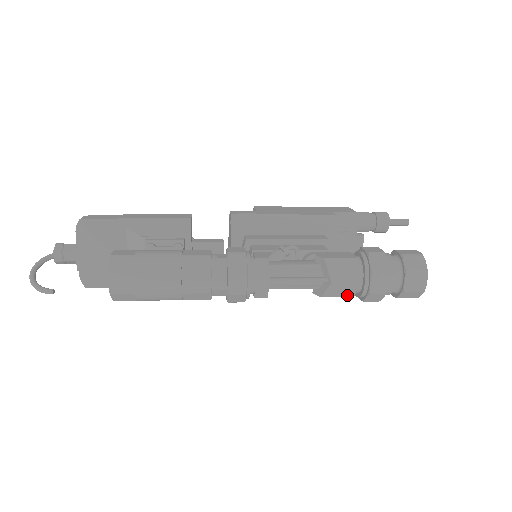
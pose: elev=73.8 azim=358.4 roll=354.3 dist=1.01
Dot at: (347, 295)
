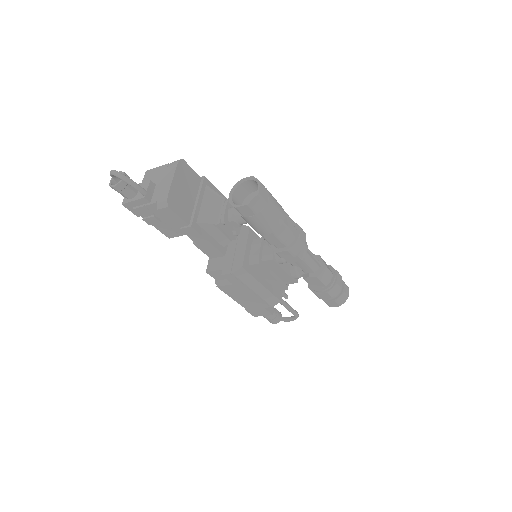
Dot at: (325, 283)
